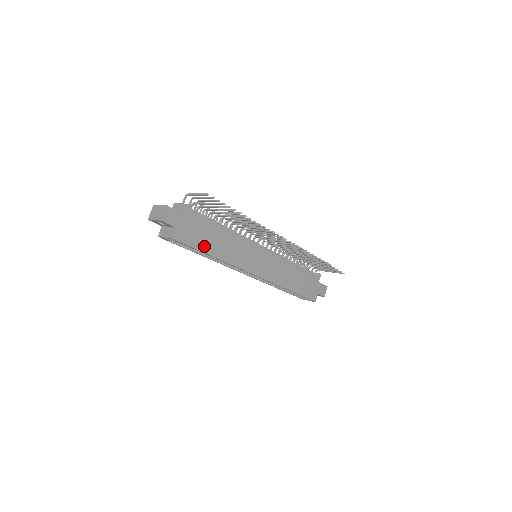
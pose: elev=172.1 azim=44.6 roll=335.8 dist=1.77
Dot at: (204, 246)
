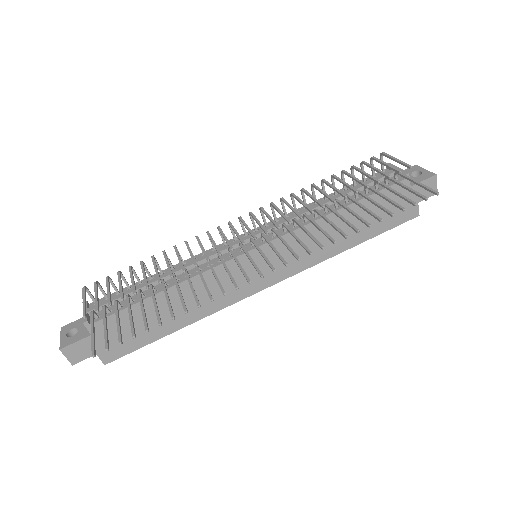
Dot at: (156, 332)
